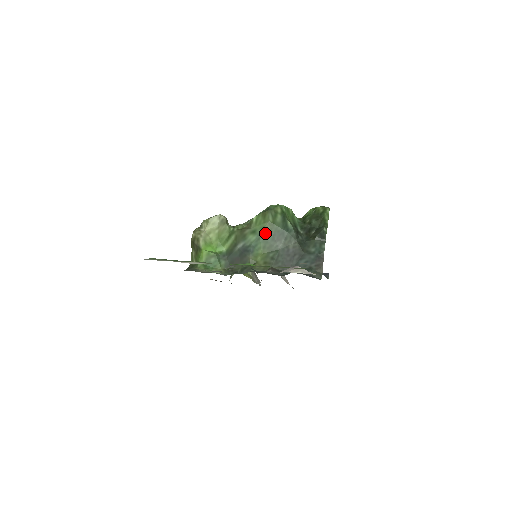
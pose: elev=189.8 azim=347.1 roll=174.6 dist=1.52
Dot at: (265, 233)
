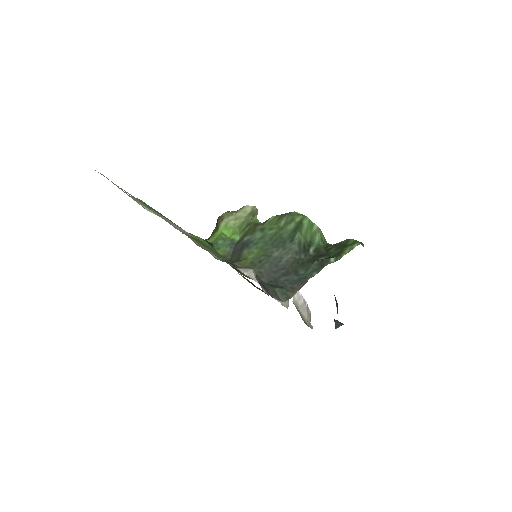
Dot at: (270, 234)
